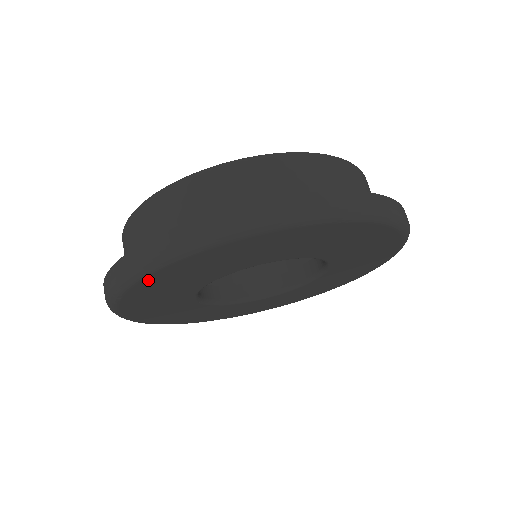
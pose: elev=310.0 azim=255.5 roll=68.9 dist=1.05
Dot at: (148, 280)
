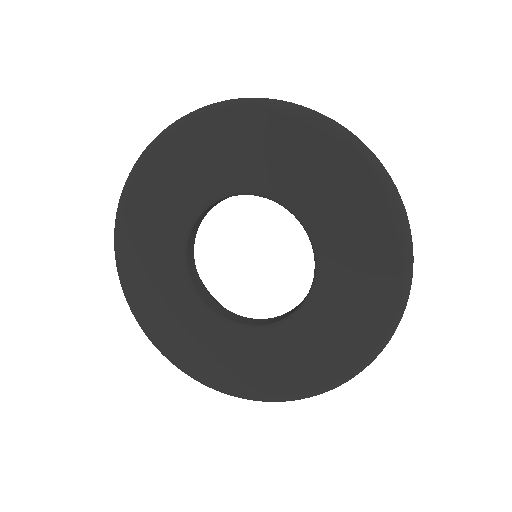
Dot at: (140, 179)
